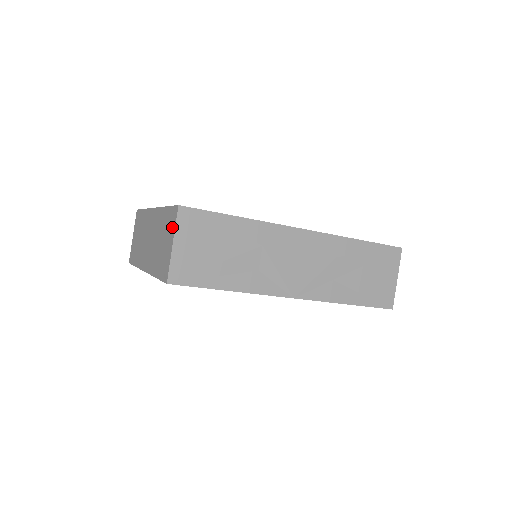
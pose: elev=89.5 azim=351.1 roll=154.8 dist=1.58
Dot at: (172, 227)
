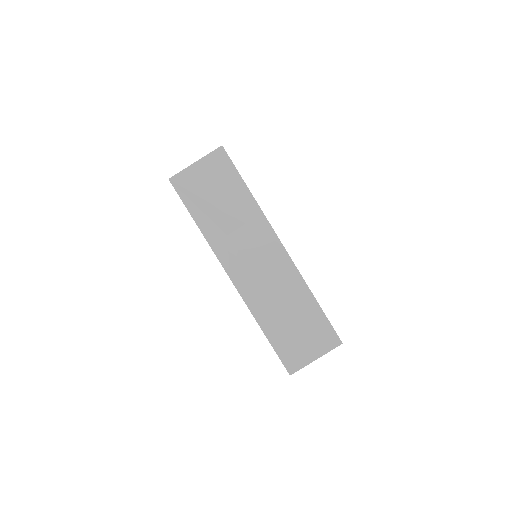
Dot at: occluded
